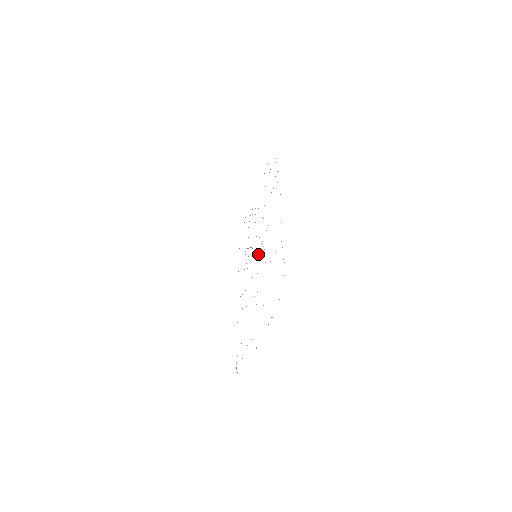
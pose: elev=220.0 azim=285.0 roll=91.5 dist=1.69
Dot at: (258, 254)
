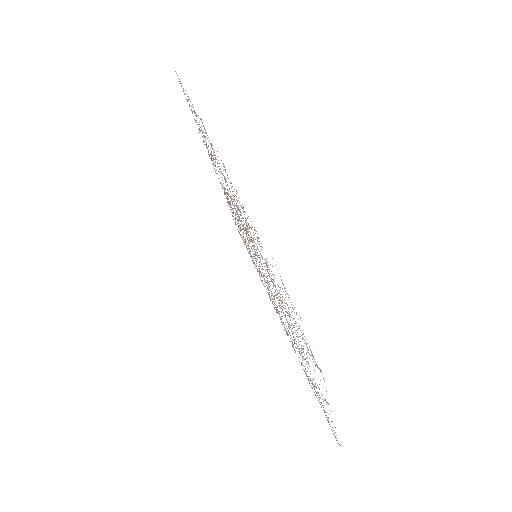
Dot at: occluded
